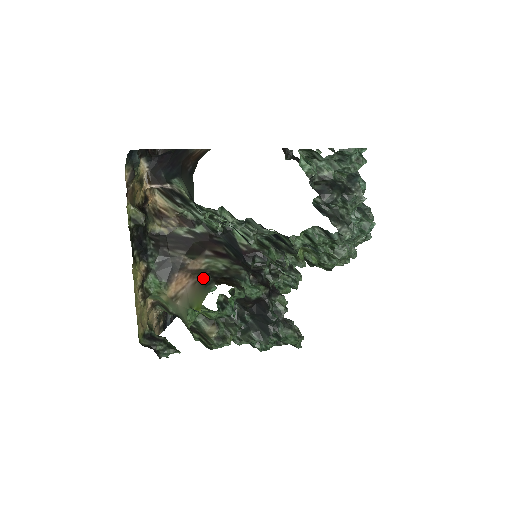
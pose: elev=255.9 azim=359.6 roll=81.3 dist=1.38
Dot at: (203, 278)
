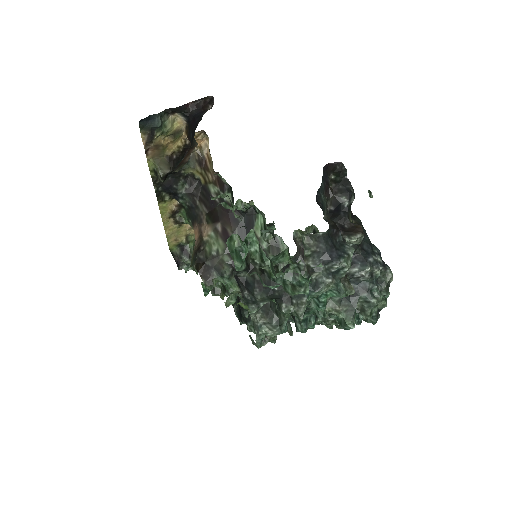
Dot at: (197, 250)
